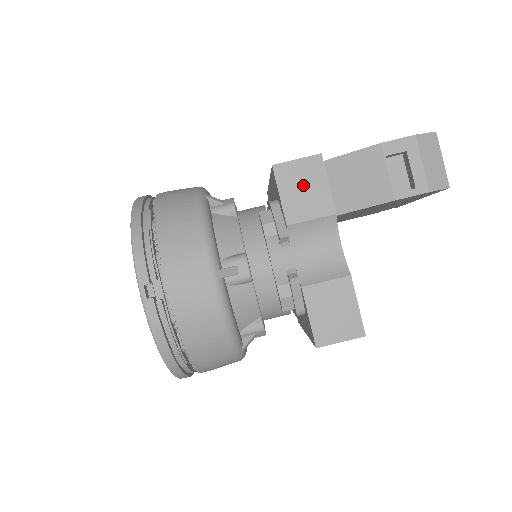
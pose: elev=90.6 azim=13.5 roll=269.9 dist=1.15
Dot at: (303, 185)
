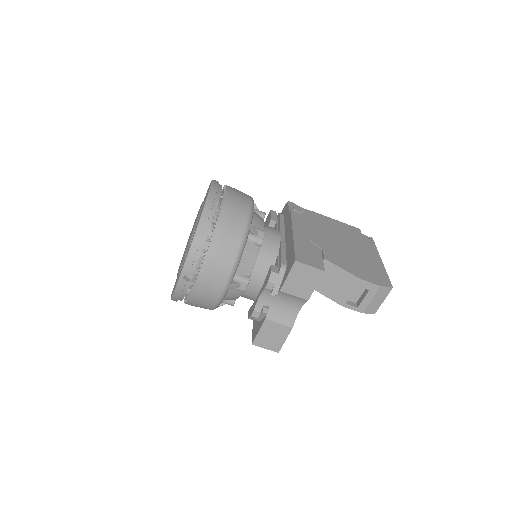
Dot at: (303, 279)
